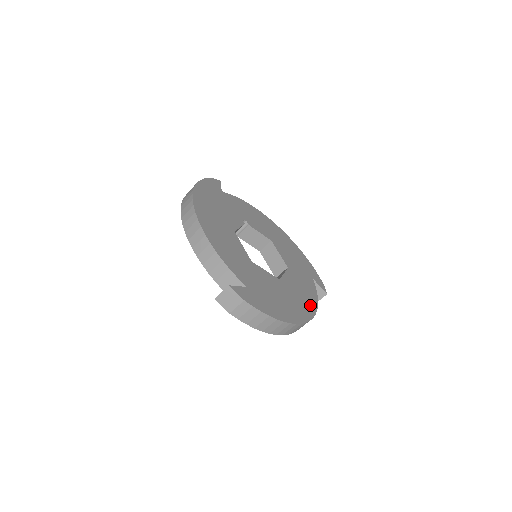
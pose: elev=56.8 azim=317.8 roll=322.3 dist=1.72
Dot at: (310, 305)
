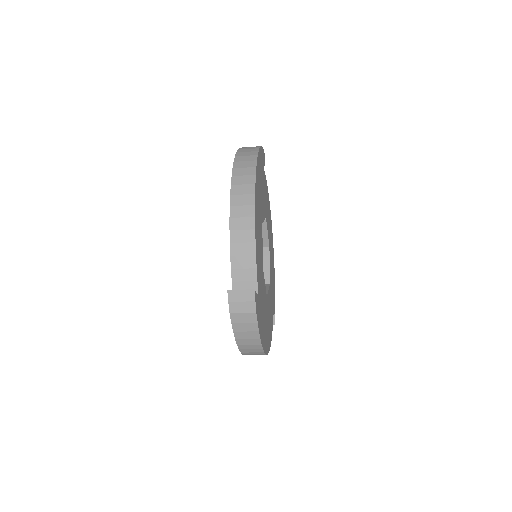
Dot at: (270, 334)
